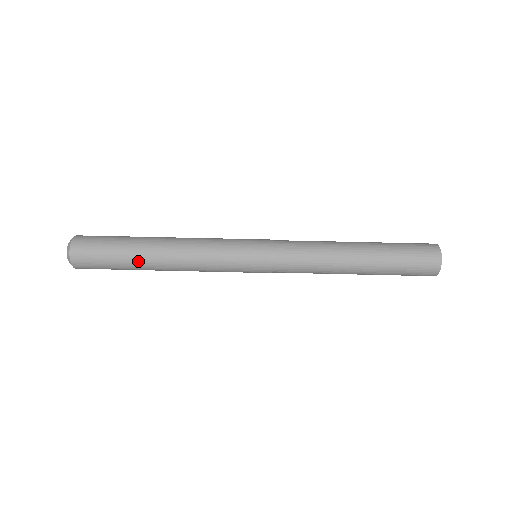
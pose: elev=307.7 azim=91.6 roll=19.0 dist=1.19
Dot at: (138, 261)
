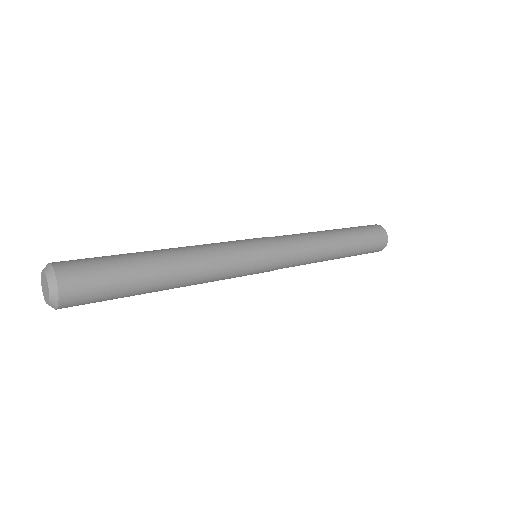
Dot at: (141, 253)
